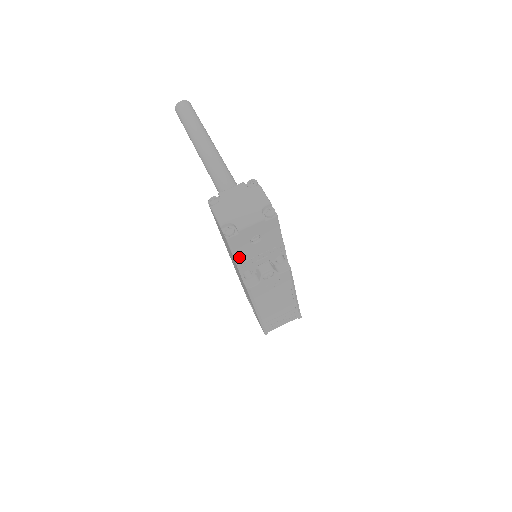
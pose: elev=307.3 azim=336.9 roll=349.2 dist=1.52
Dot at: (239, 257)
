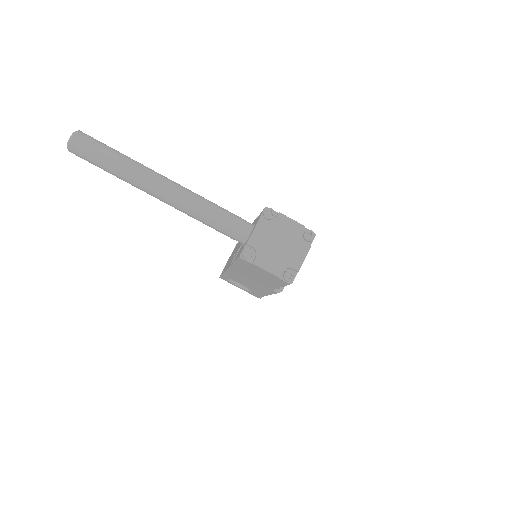
Dot at: occluded
